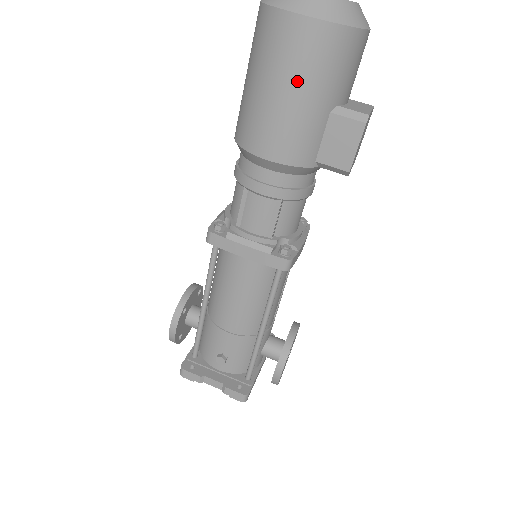
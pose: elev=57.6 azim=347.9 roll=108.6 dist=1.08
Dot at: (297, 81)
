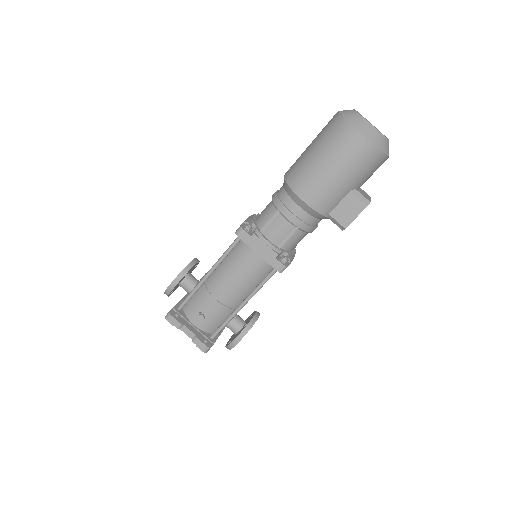
Dot at: (343, 167)
